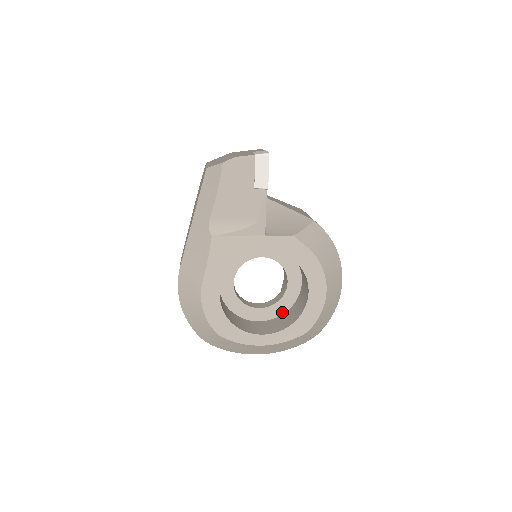
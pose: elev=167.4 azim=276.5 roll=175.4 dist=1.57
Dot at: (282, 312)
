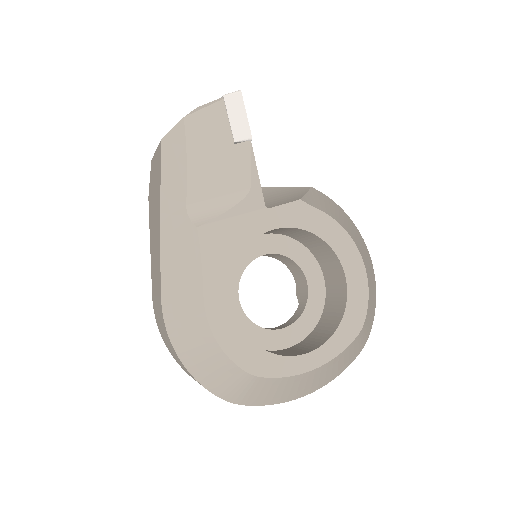
Dot at: (314, 324)
